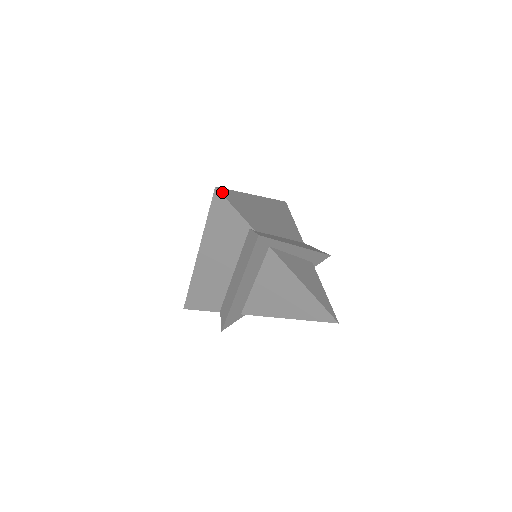
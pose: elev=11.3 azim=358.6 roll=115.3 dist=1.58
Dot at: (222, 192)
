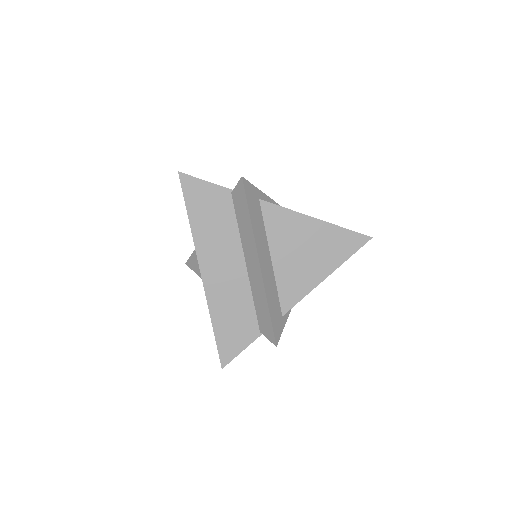
Dot at: (187, 176)
